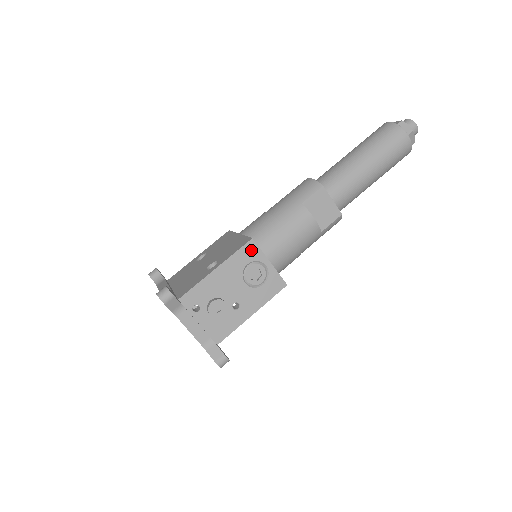
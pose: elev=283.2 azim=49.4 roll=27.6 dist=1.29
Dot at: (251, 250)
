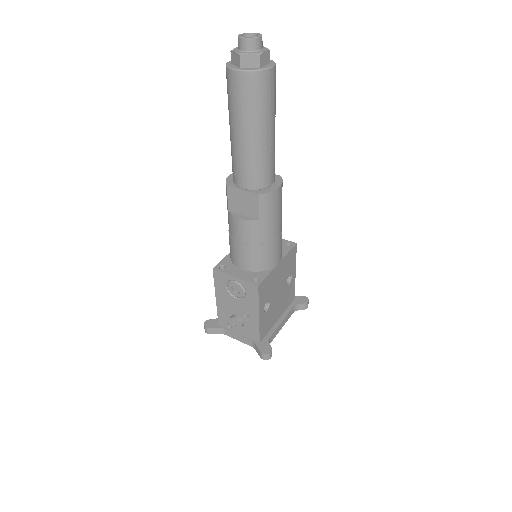
Dot at: (219, 276)
